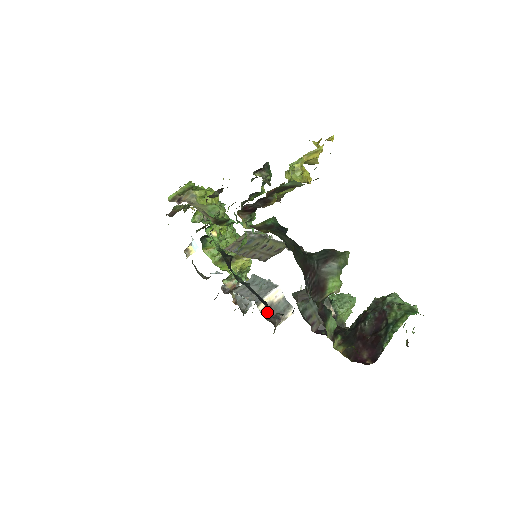
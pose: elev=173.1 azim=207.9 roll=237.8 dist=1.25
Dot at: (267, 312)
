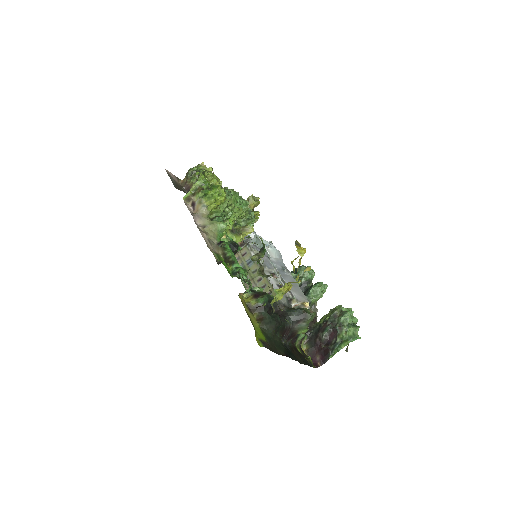
Dot at: occluded
